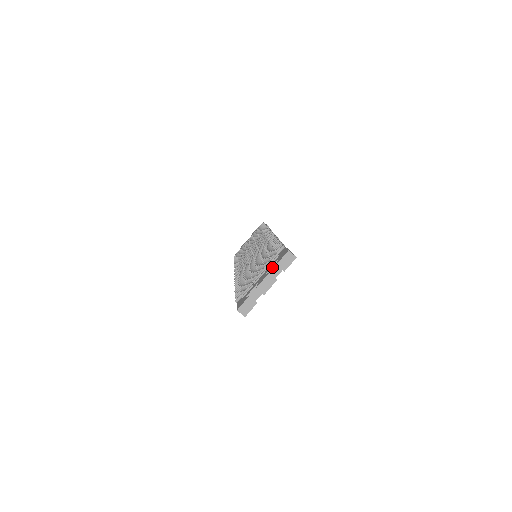
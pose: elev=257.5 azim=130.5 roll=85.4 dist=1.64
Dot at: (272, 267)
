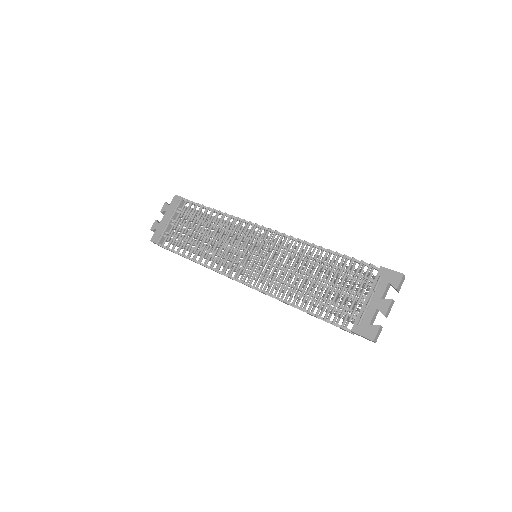
Dot at: (385, 291)
